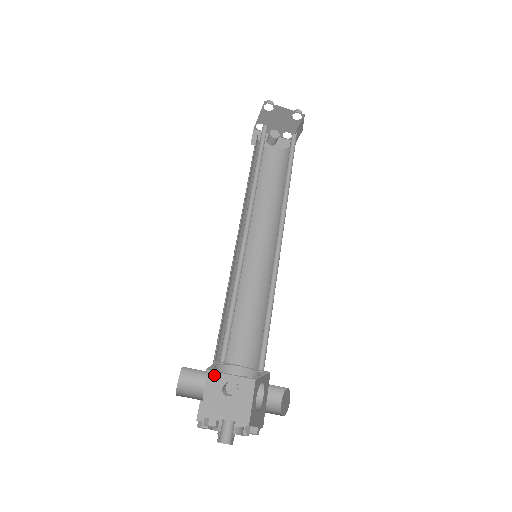
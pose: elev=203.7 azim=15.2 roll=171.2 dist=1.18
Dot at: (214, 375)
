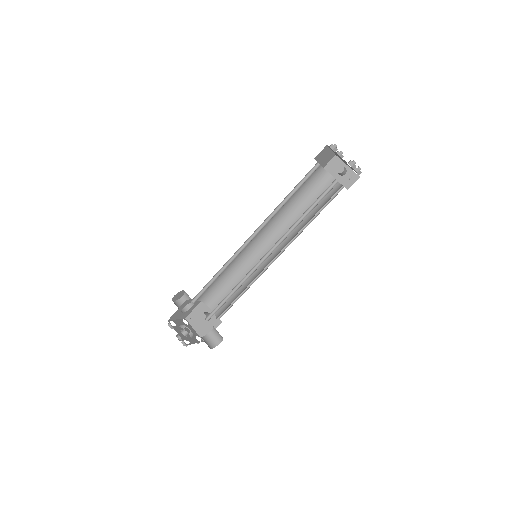
Dot at: (205, 304)
